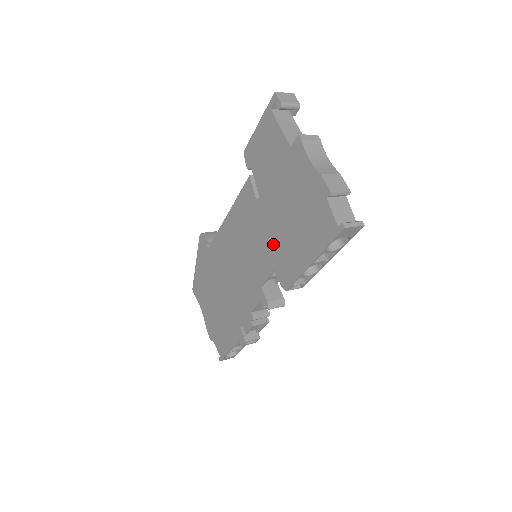
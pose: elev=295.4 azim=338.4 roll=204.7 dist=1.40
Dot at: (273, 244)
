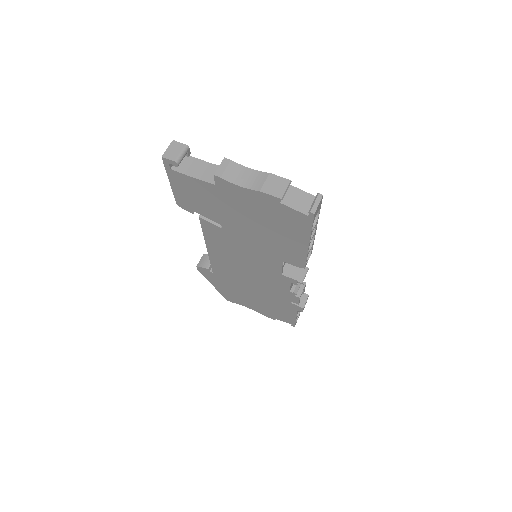
Dot at: (265, 248)
